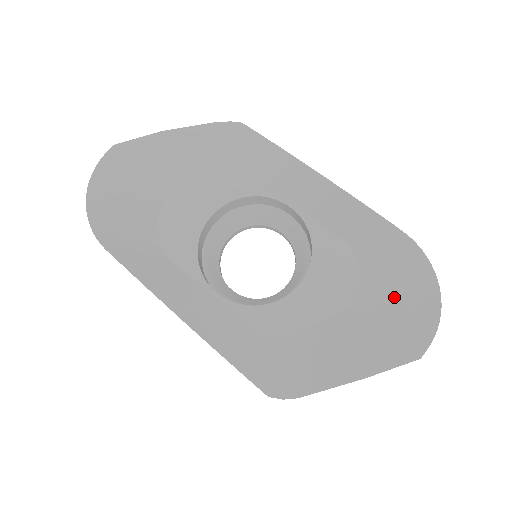
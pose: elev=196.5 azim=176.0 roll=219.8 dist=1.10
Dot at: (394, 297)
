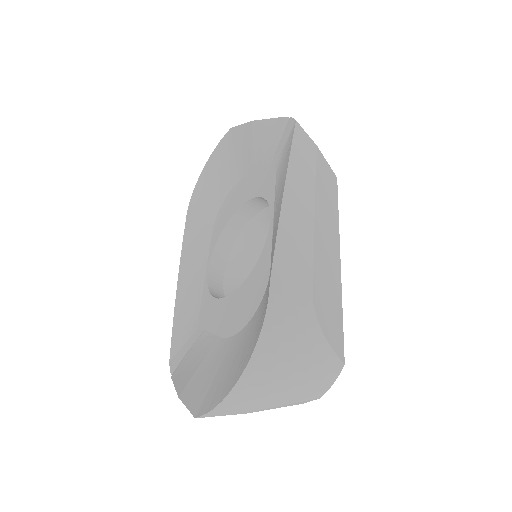
Dot at: (239, 352)
